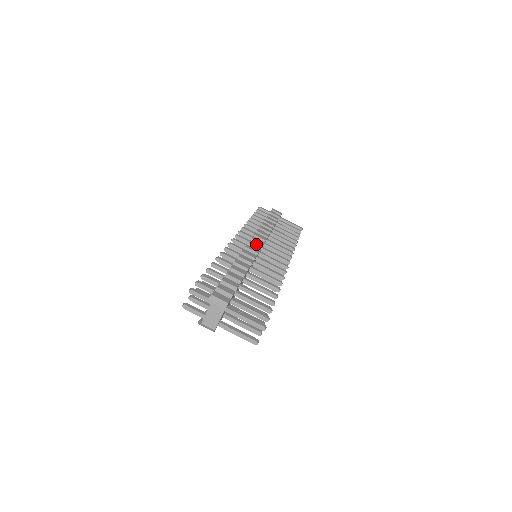
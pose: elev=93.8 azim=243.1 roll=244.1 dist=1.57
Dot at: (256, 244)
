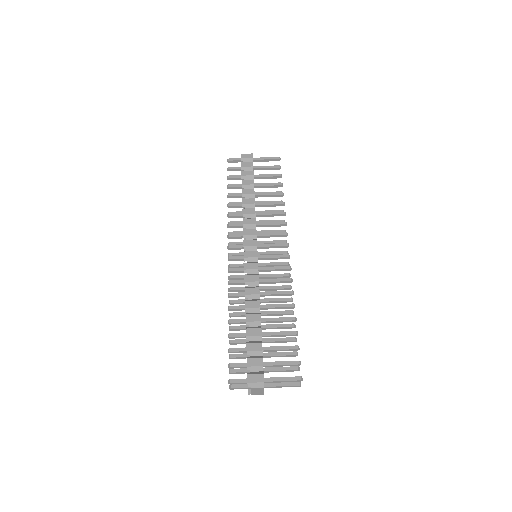
Dot at: (251, 253)
